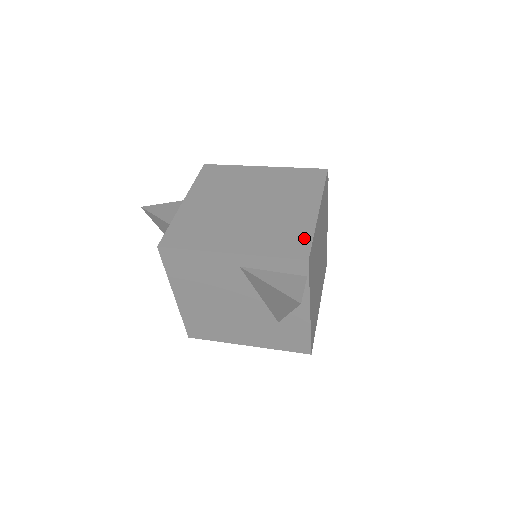
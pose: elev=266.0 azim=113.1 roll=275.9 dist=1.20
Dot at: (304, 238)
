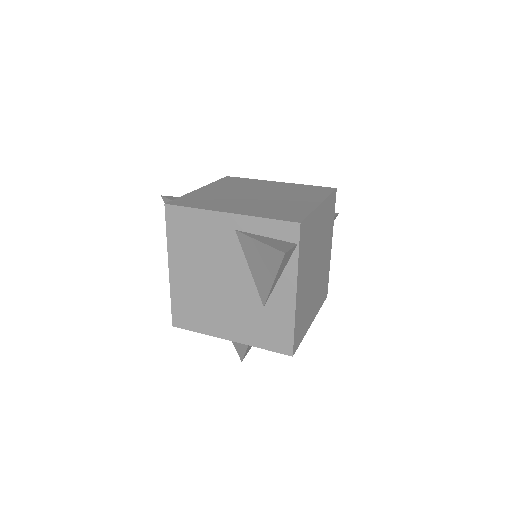
Dot at: (301, 213)
